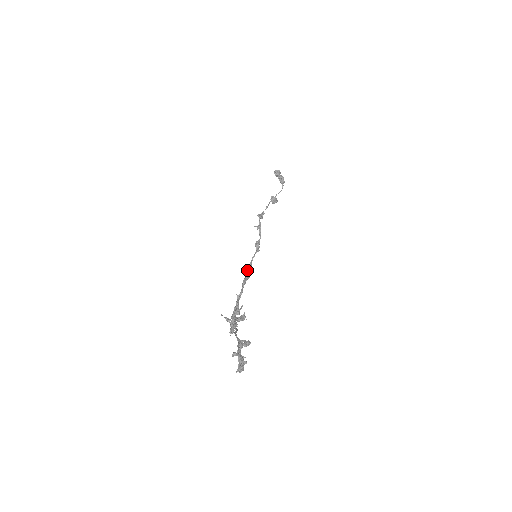
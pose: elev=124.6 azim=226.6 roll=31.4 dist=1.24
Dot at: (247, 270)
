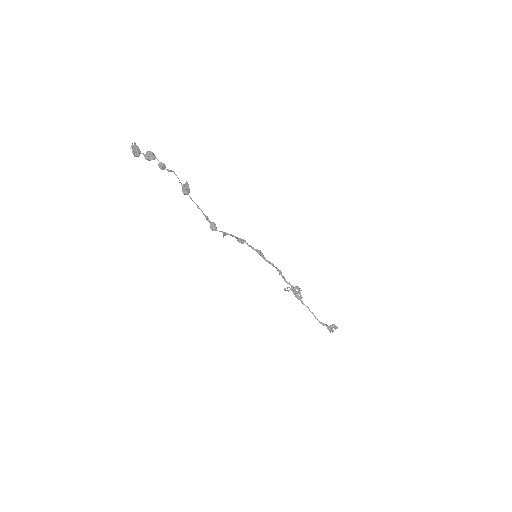
Dot at: occluded
